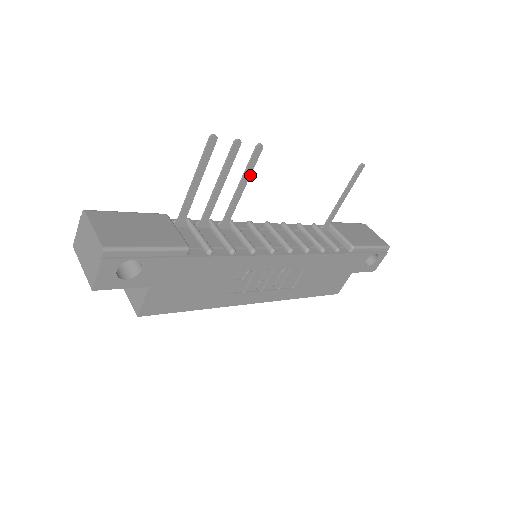
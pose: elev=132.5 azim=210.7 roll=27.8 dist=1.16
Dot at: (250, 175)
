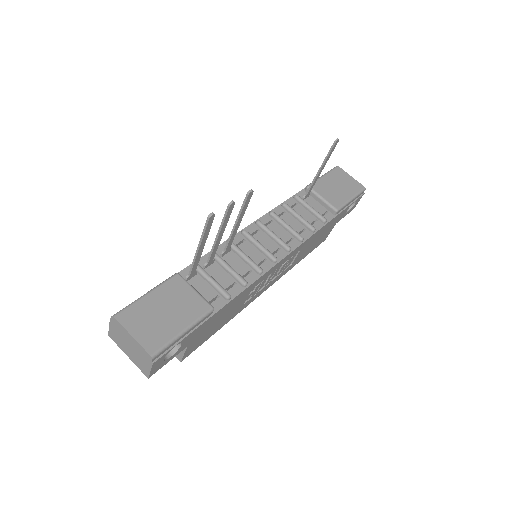
Dot at: (244, 213)
